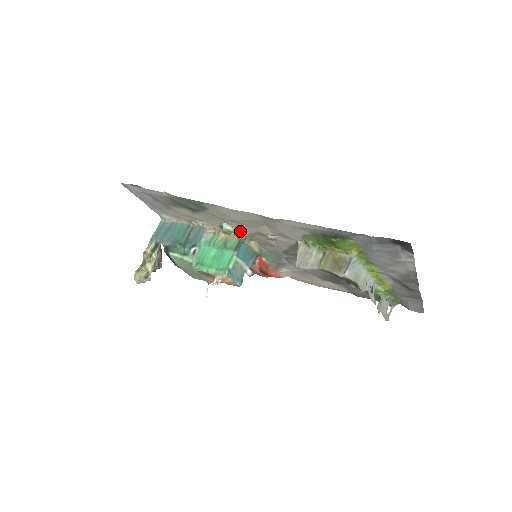
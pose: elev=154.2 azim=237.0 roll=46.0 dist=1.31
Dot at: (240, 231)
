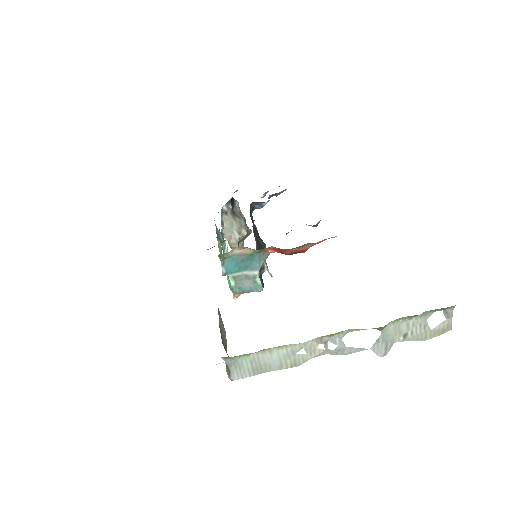
Dot at: occluded
